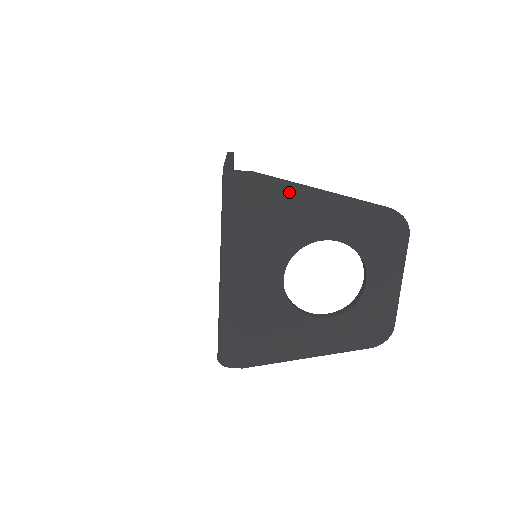
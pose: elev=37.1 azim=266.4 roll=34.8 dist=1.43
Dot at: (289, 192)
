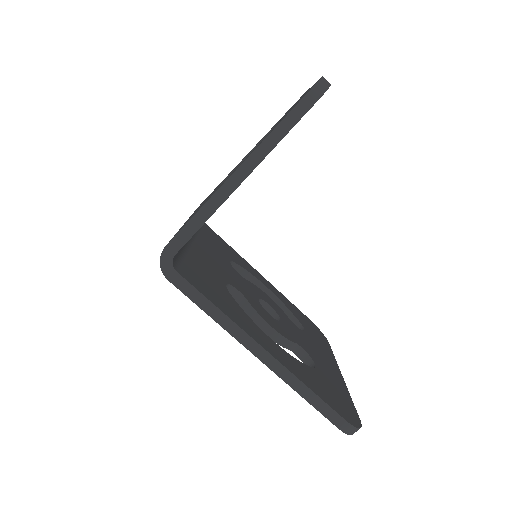
Dot at: occluded
